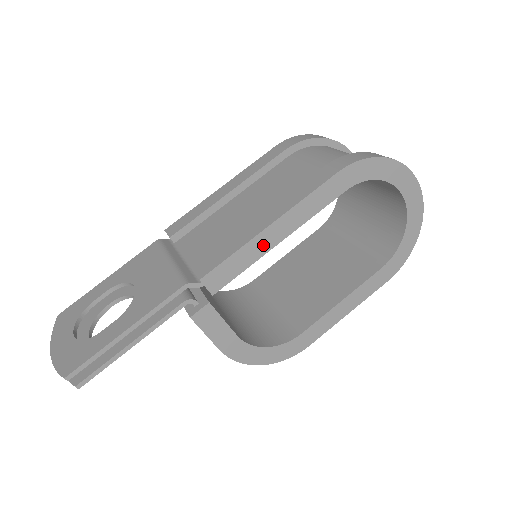
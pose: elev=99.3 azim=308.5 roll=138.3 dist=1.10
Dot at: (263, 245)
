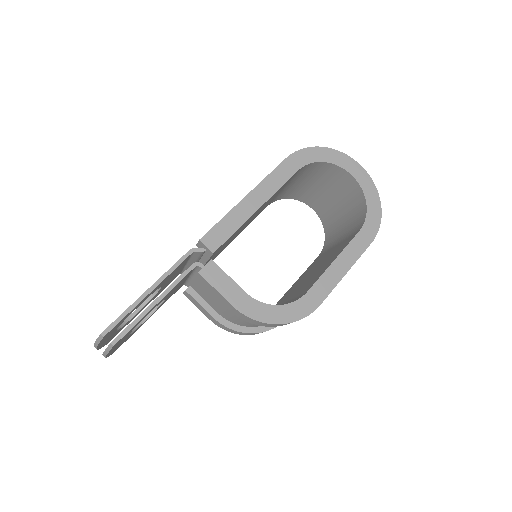
Dot at: (244, 212)
